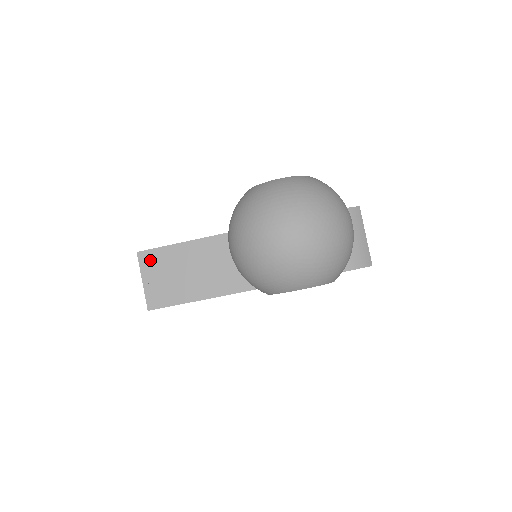
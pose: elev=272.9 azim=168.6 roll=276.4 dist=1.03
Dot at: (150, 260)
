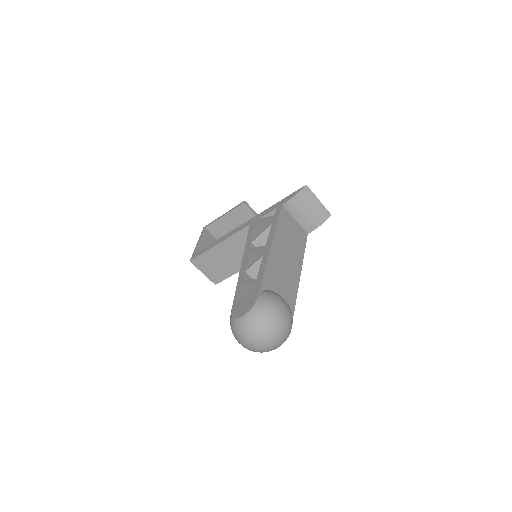
Dot at: (199, 262)
